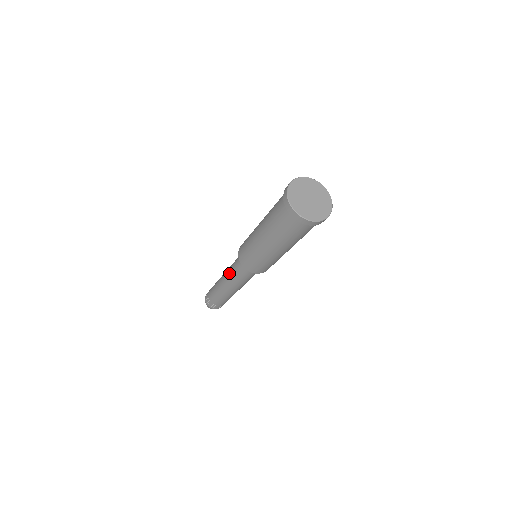
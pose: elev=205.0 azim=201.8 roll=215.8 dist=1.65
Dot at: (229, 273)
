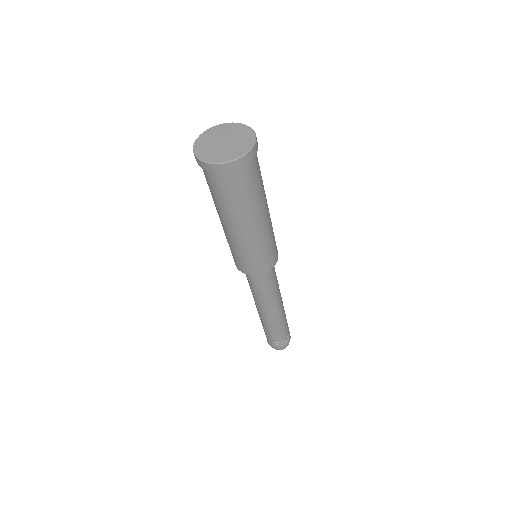
Dot at: occluded
